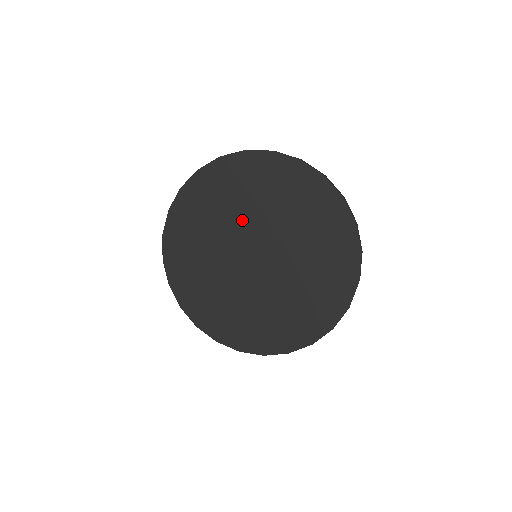
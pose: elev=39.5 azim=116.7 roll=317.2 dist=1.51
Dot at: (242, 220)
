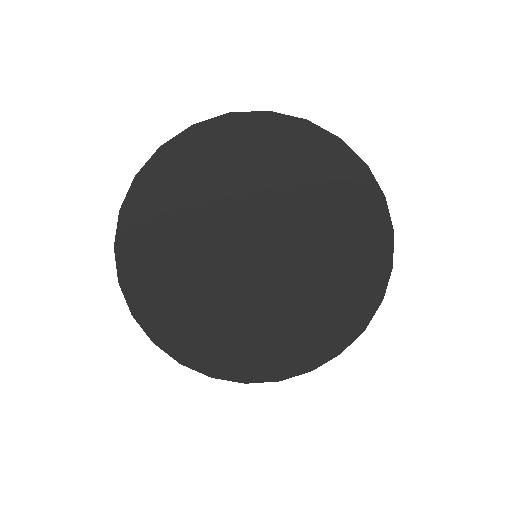
Dot at: (274, 209)
